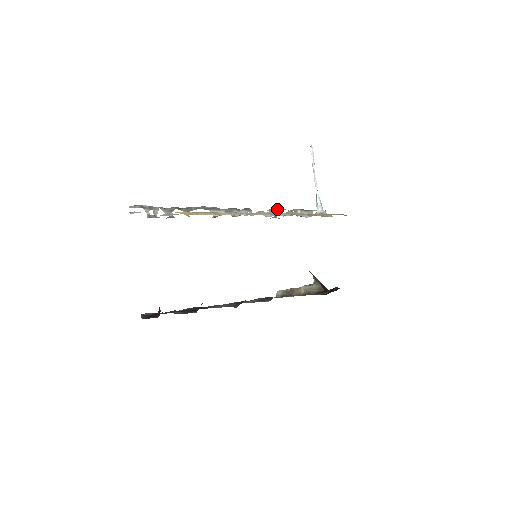
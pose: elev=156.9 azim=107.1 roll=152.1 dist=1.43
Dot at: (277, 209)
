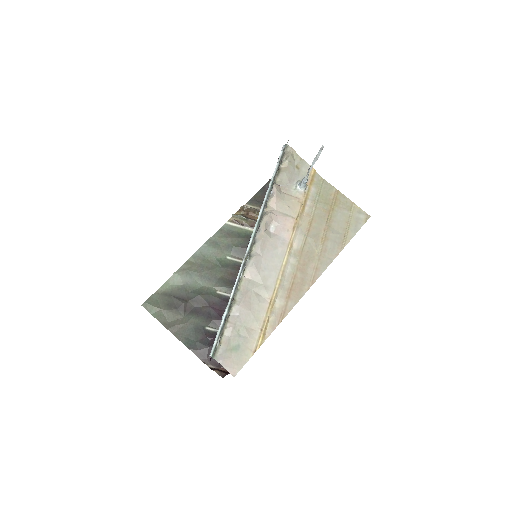
Dot at: (268, 199)
